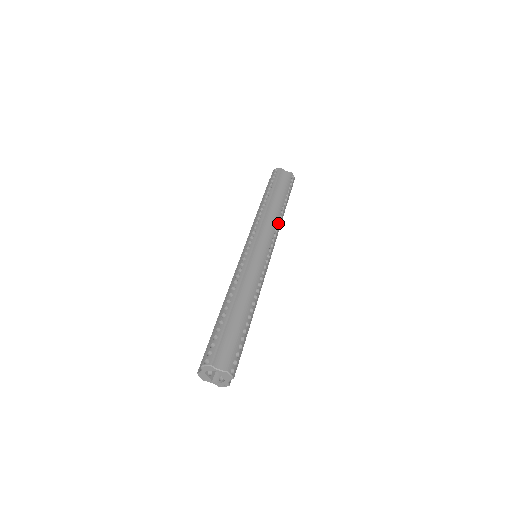
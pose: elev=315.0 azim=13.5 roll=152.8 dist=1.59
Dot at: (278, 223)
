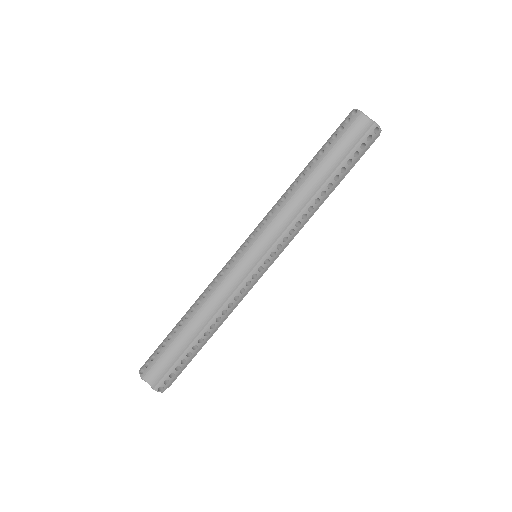
Dot at: (301, 219)
